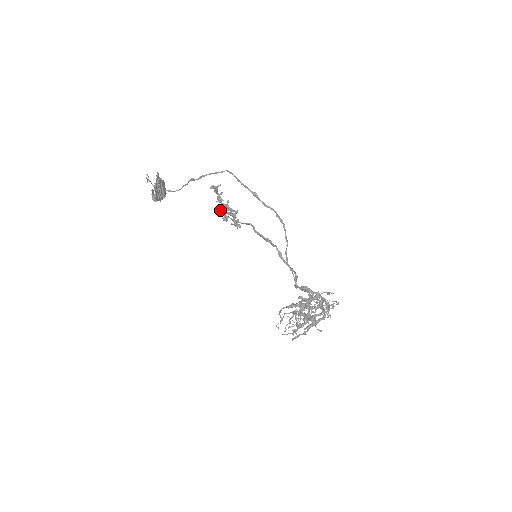
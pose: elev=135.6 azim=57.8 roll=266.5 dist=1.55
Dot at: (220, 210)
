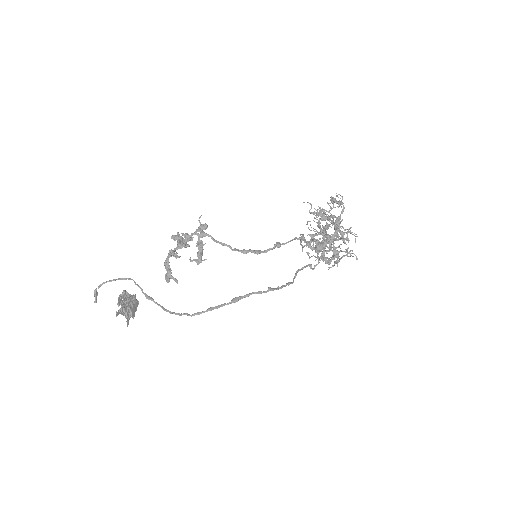
Dot at: occluded
